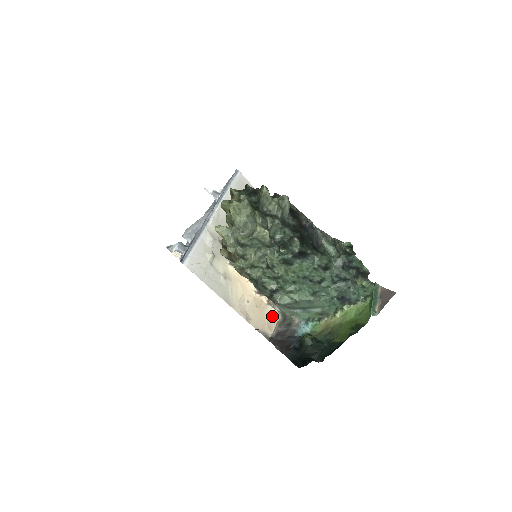
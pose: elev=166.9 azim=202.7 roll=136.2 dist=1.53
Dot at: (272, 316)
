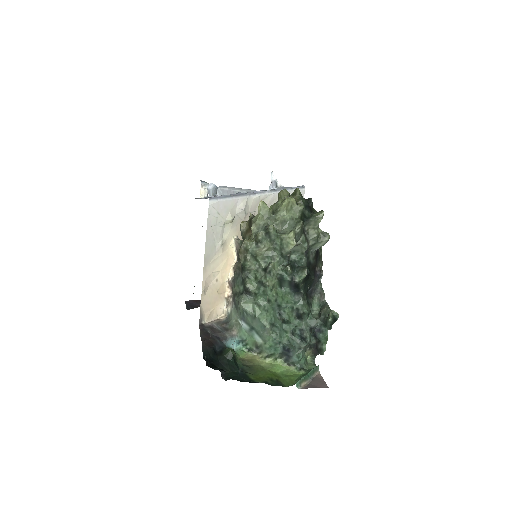
Dot at: (219, 310)
